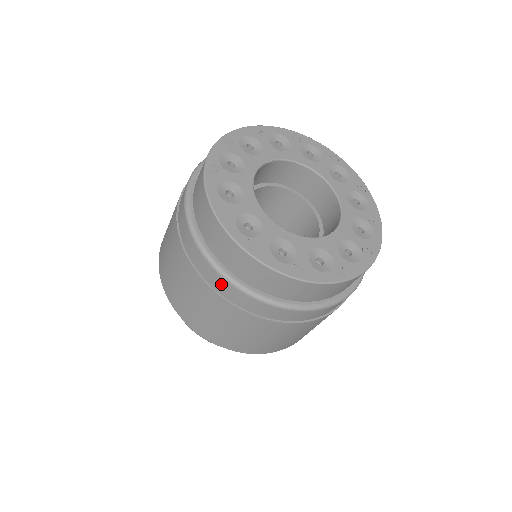
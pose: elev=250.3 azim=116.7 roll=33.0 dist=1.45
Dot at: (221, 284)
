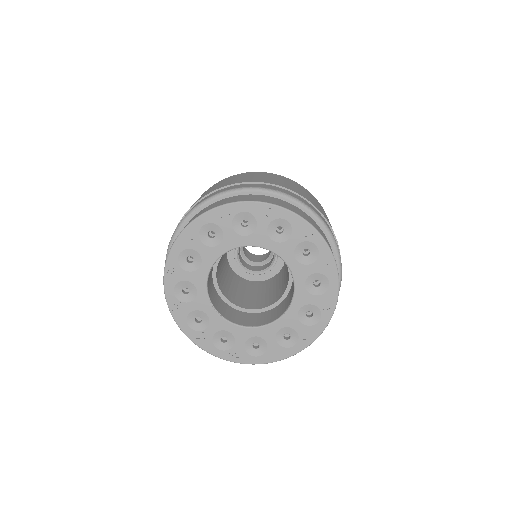
Dot at: occluded
